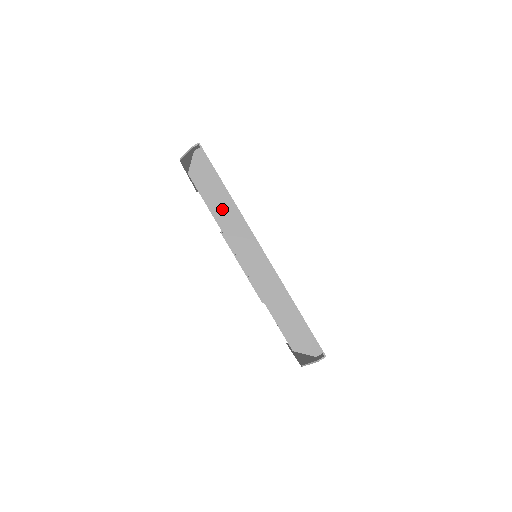
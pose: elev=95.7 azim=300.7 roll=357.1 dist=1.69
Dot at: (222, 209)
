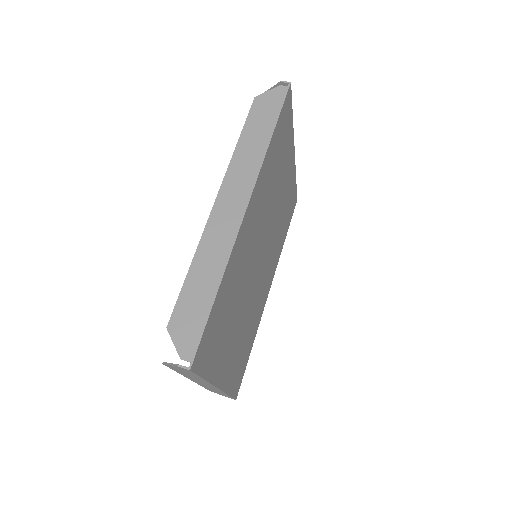
Dot at: (251, 146)
